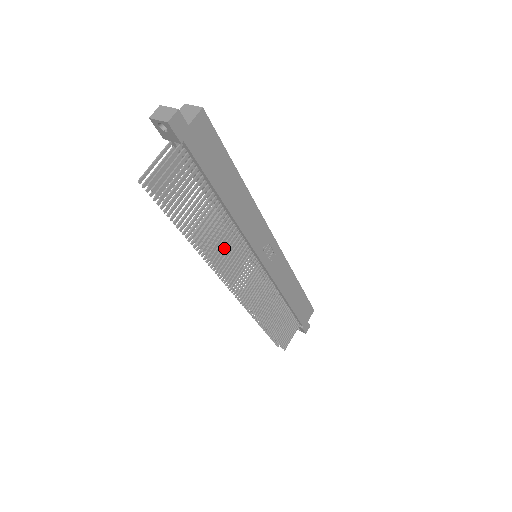
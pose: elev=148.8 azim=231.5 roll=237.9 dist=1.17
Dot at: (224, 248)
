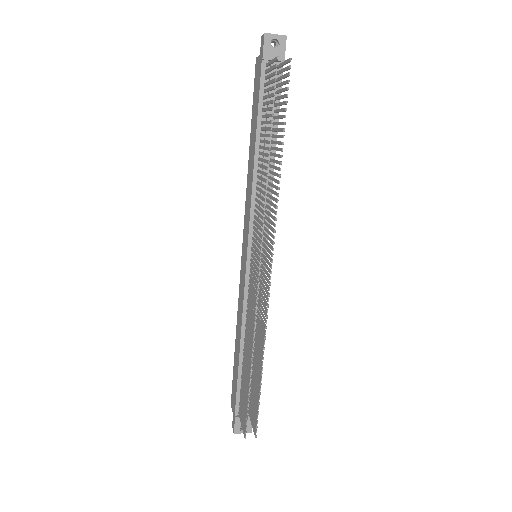
Dot at: (259, 213)
